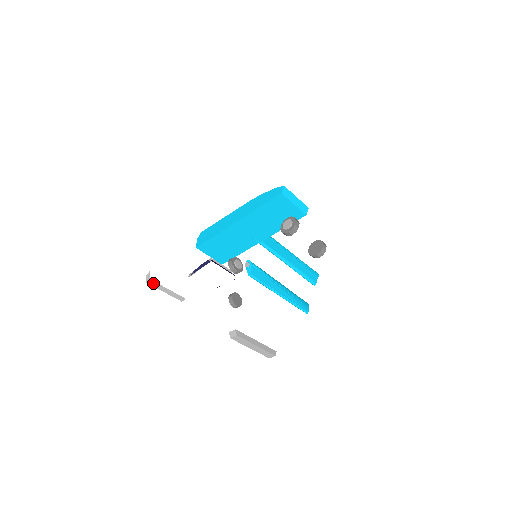
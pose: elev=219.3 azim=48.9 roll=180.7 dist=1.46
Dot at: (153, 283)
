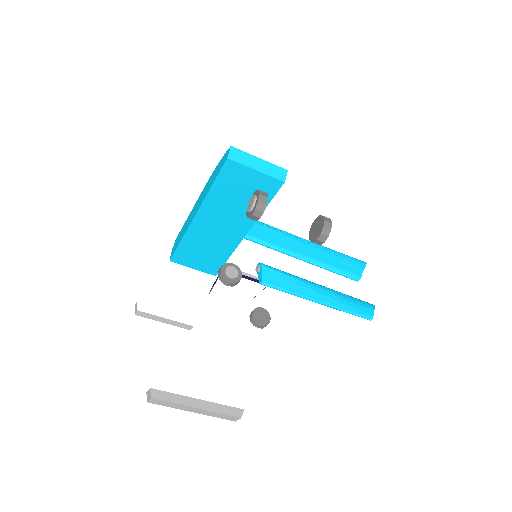
Dot at: (143, 314)
